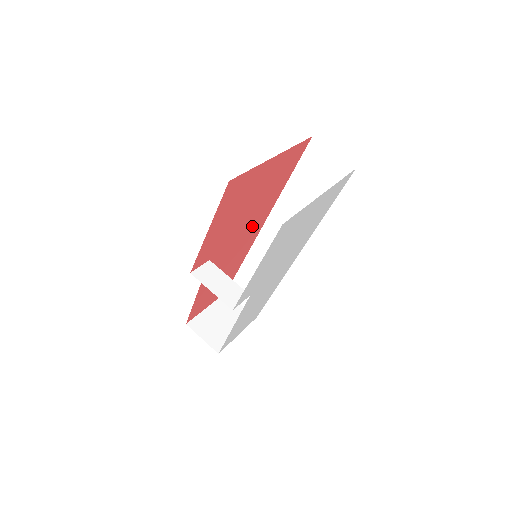
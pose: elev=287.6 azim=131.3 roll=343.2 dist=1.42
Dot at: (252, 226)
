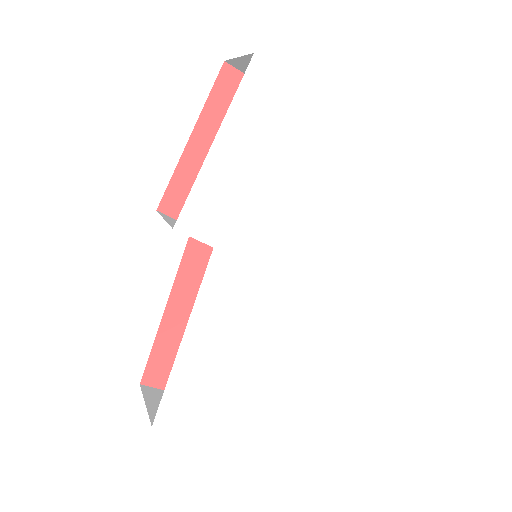
Dot at: occluded
